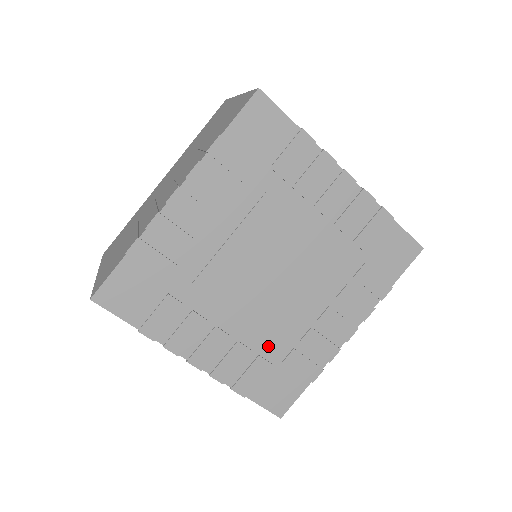
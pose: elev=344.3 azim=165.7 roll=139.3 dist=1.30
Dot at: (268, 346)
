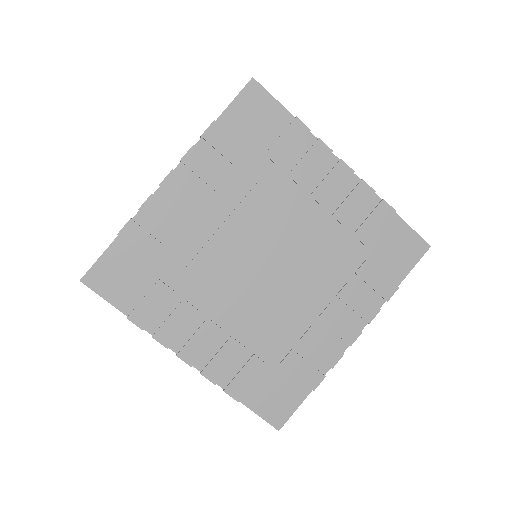
Dot at: (264, 345)
